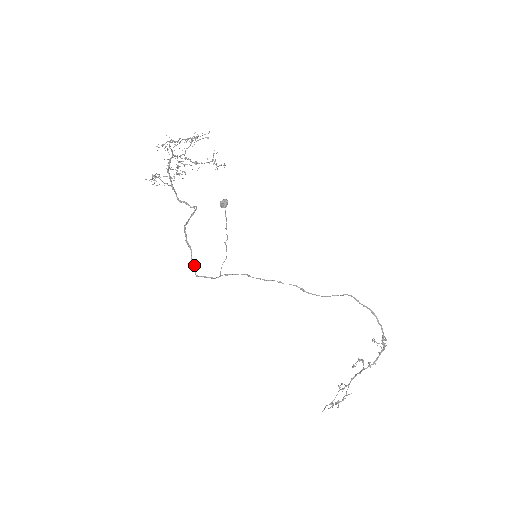
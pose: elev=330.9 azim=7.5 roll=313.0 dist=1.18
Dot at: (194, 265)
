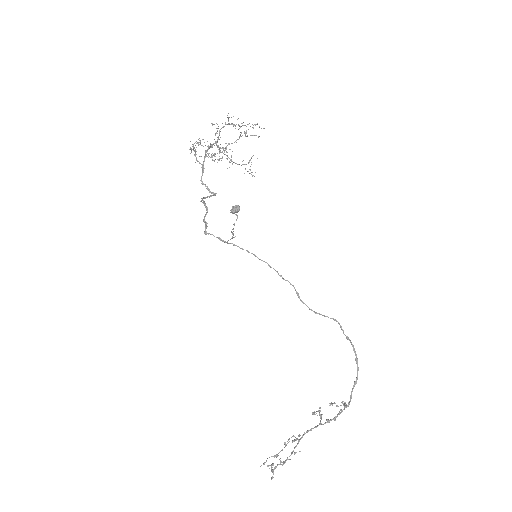
Dot at: (206, 223)
